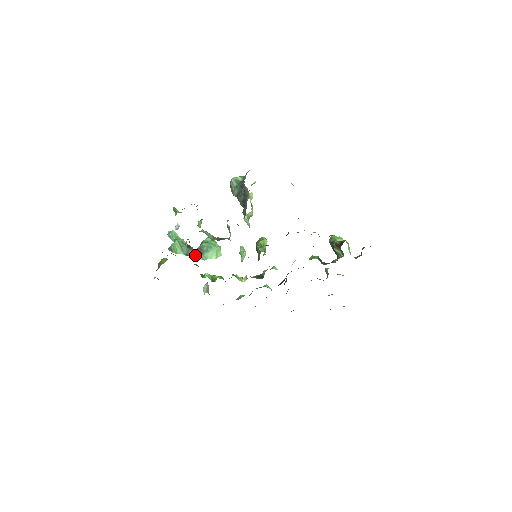
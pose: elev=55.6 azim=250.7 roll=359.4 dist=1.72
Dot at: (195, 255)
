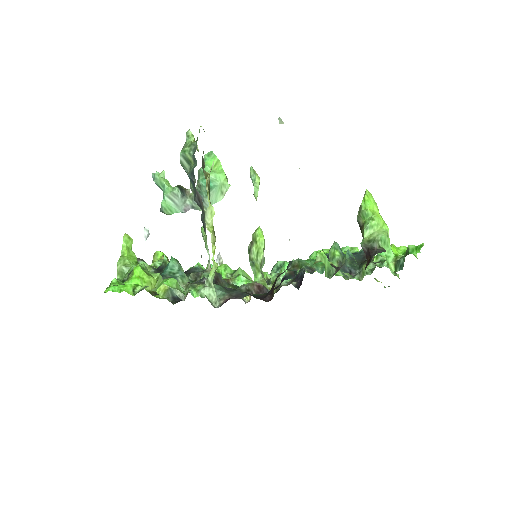
Dot at: (195, 206)
